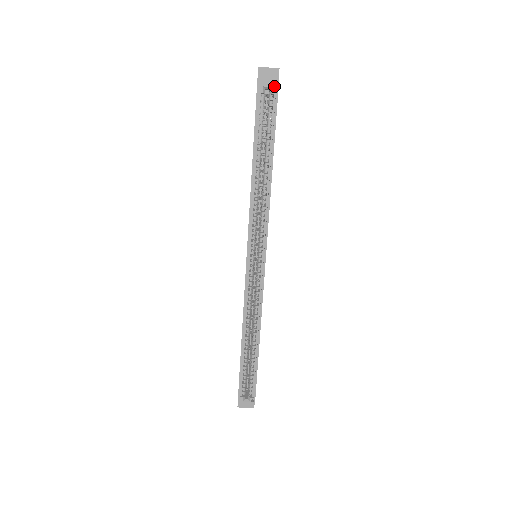
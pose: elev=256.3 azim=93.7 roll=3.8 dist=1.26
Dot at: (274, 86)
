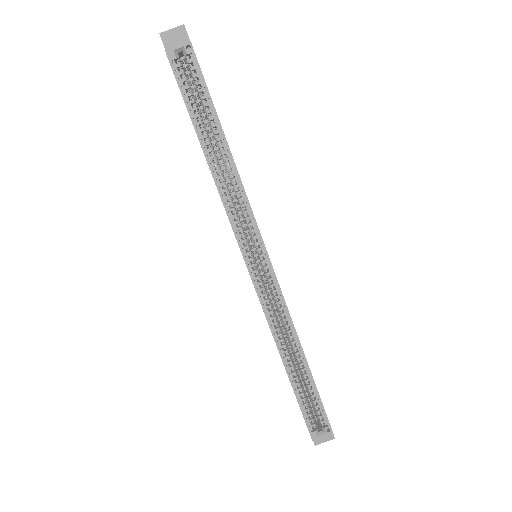
Dot at: (185, 44)
